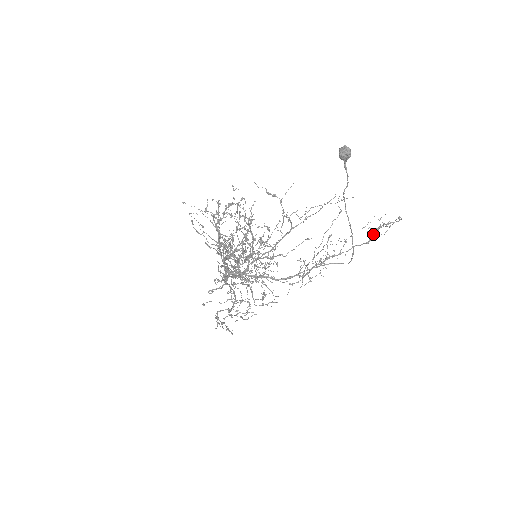
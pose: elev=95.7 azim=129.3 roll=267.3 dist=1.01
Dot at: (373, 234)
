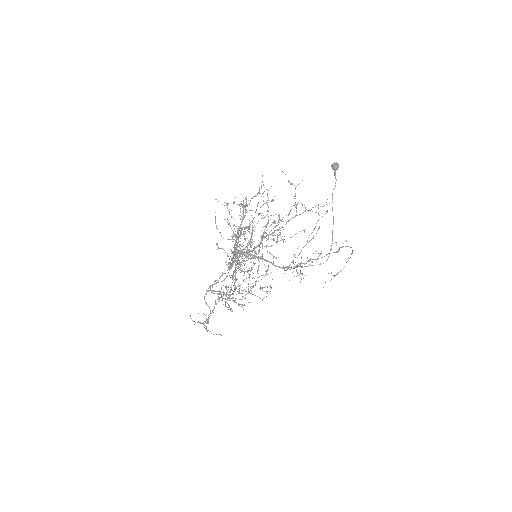
Dot at: occluded
